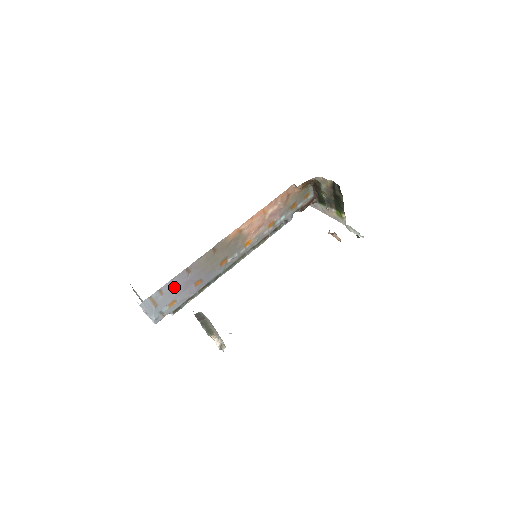
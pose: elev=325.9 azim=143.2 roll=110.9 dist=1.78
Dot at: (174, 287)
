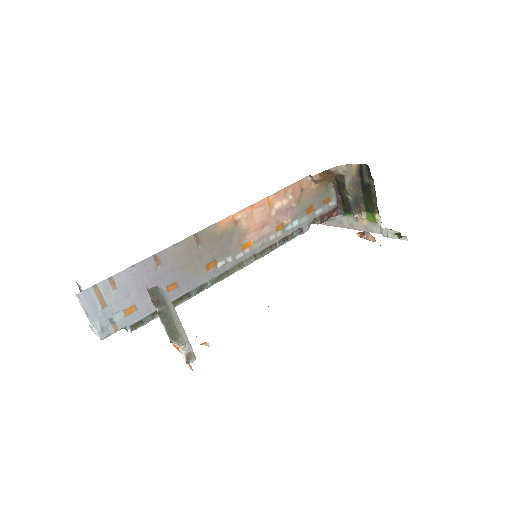
Dot at: (134, 282)
